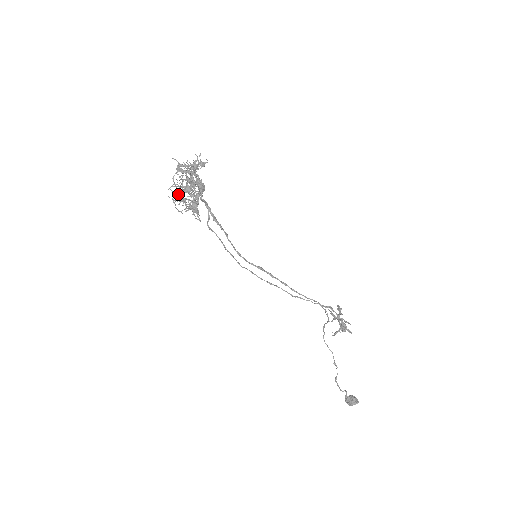
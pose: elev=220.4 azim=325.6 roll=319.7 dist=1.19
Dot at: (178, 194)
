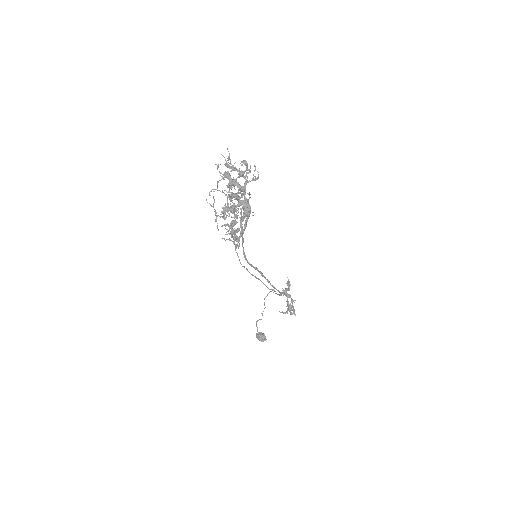
Dot at: (223, 213)
